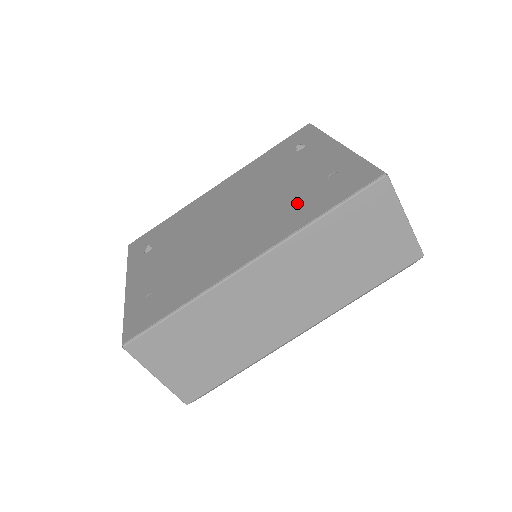
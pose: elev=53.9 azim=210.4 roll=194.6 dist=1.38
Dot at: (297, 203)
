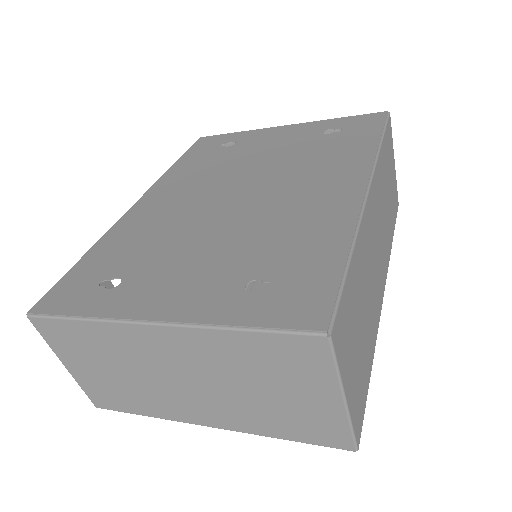
Dot at: (328, 150)
